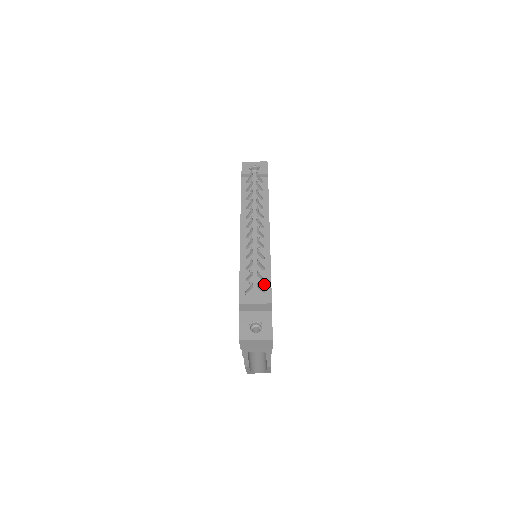
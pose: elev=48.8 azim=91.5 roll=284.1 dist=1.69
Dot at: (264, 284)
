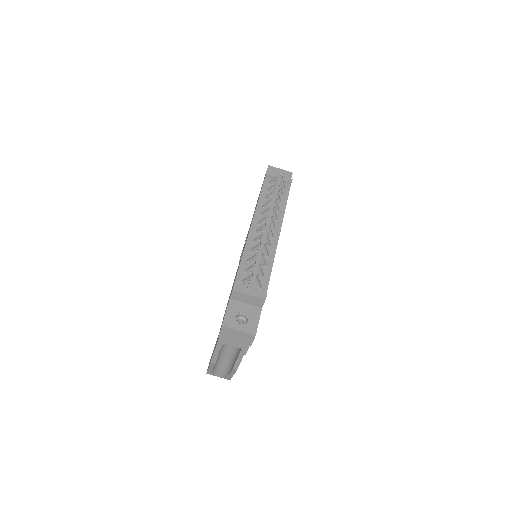
Dot at: (262, 280)
